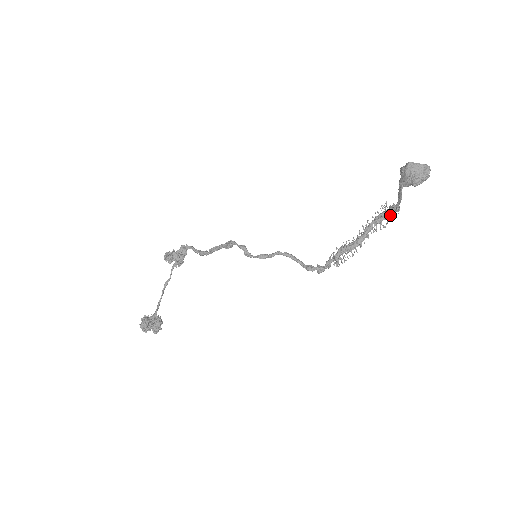
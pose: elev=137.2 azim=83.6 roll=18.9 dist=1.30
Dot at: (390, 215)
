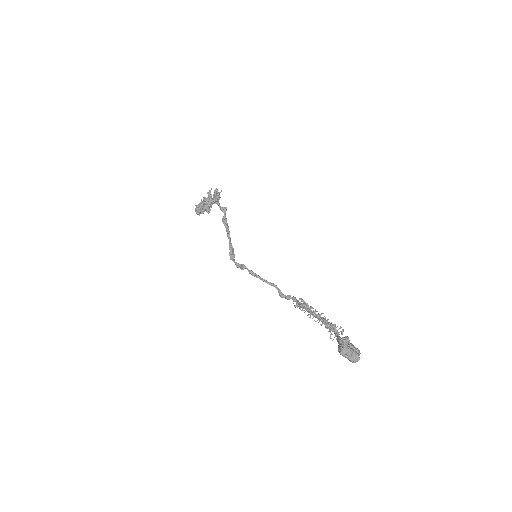
Dot at: (333, 331)
